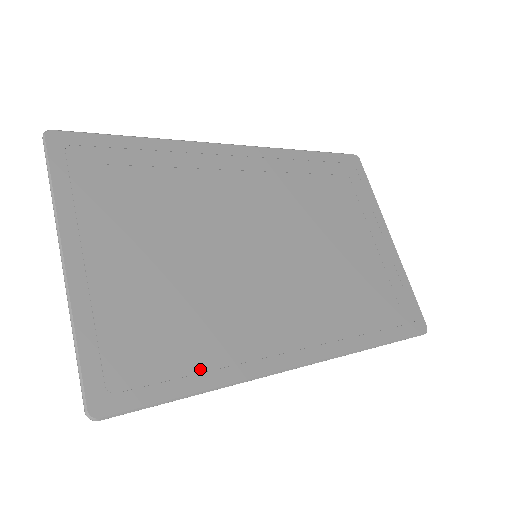
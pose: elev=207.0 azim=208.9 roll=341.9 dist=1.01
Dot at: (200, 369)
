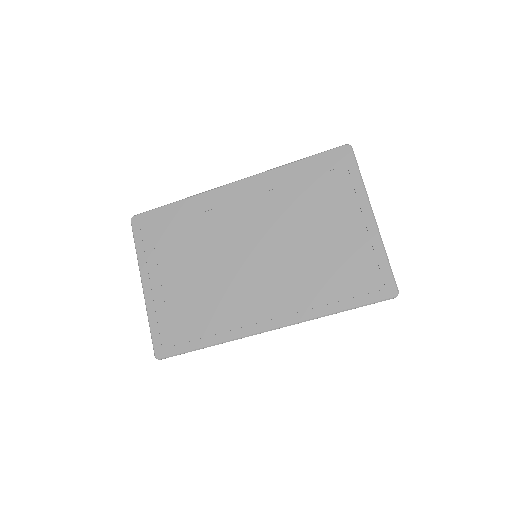
Dot at: (206, 335)
